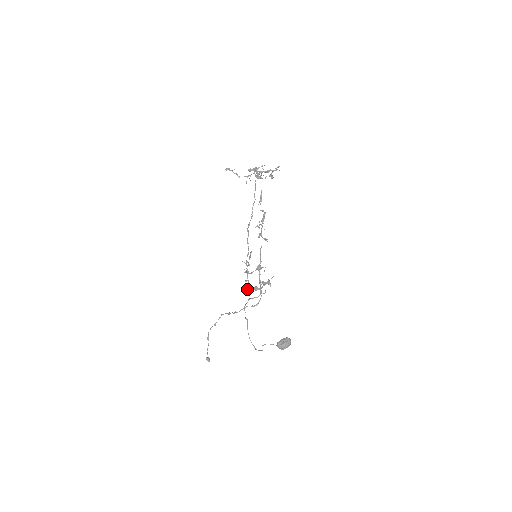
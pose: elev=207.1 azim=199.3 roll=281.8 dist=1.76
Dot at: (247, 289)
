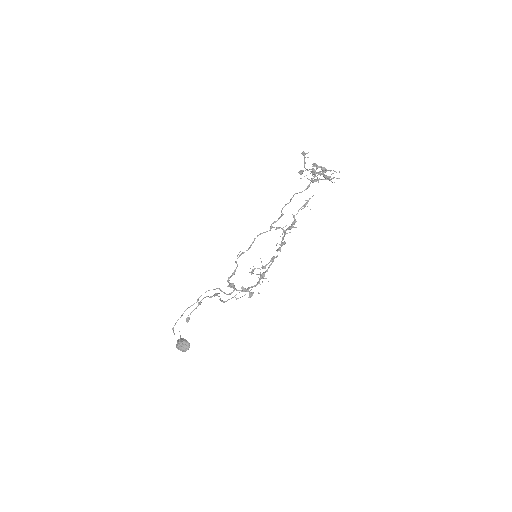
Dot at: occluded
